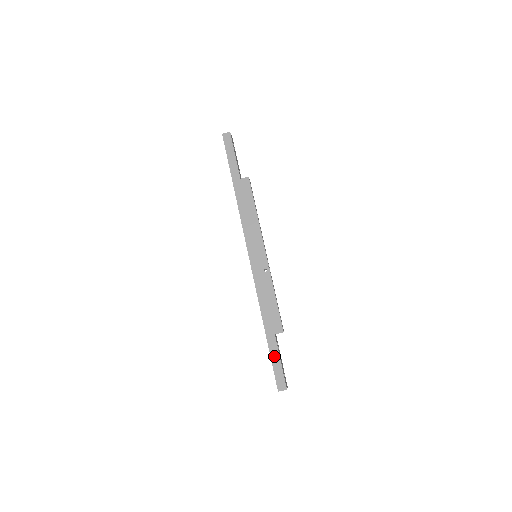
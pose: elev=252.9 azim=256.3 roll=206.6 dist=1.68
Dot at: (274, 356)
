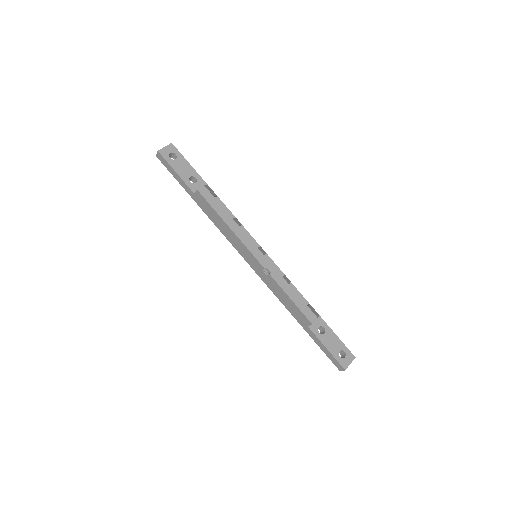
Dot at: (319, 344)
